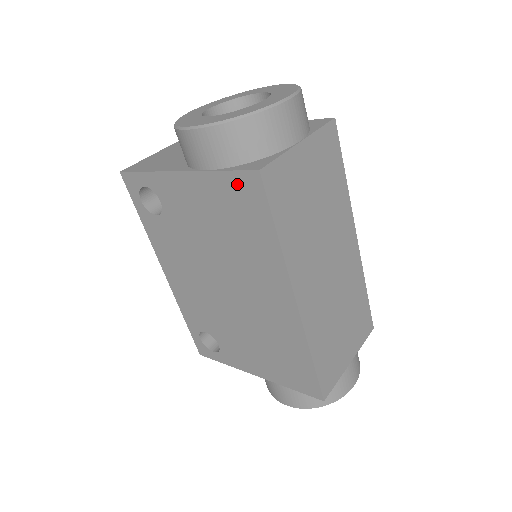
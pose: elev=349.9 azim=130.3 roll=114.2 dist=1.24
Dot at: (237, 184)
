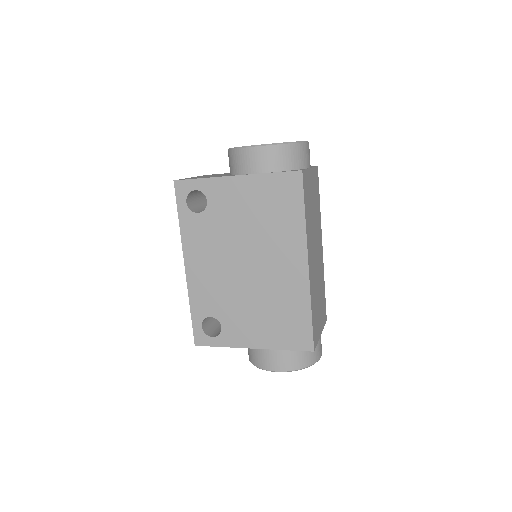
Dot at: (282, 181)
